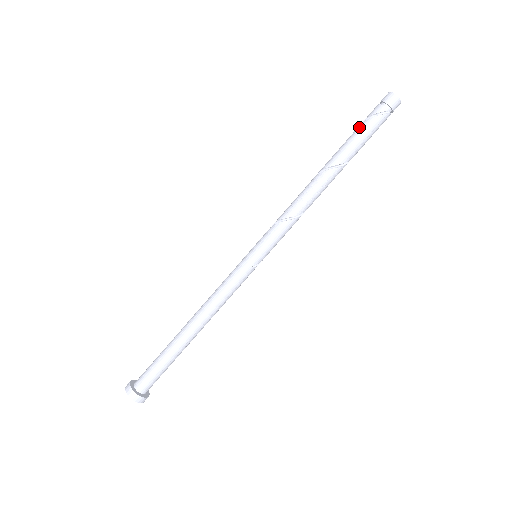
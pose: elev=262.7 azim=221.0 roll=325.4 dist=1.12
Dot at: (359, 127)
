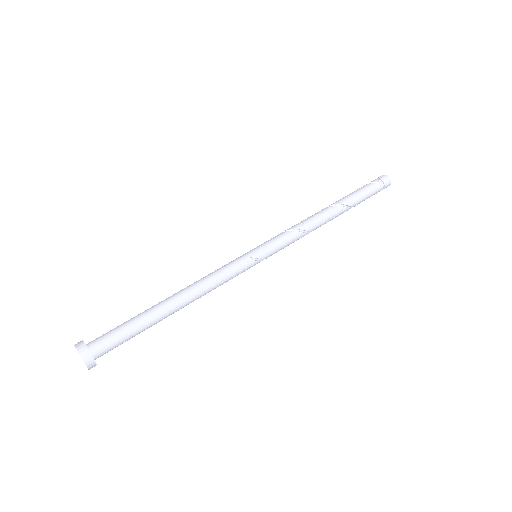
Dot at: (357, 189)
